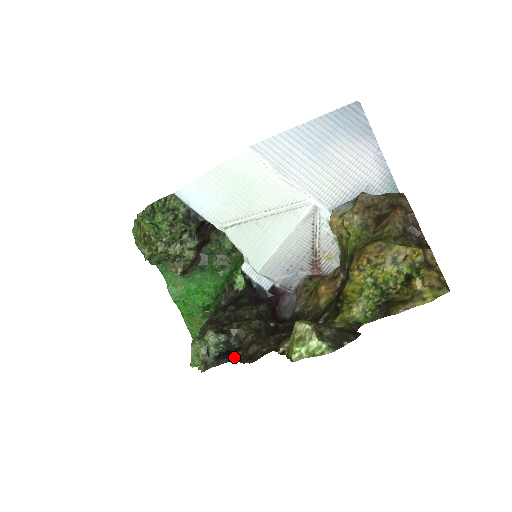
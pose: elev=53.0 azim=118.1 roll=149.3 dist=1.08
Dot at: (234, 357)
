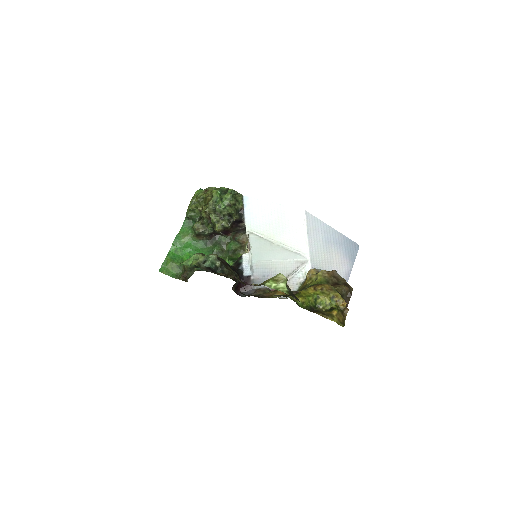
Dot at: (219, 274)
